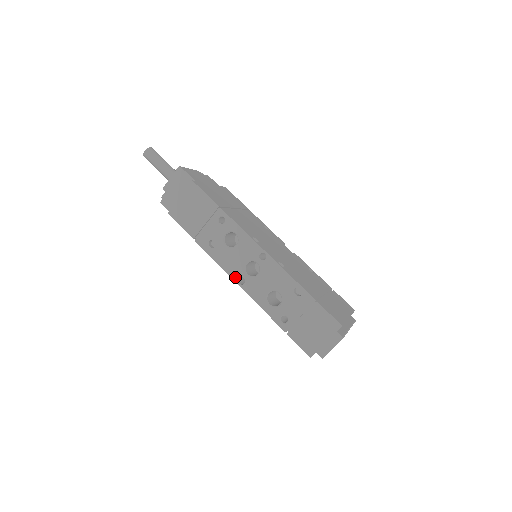
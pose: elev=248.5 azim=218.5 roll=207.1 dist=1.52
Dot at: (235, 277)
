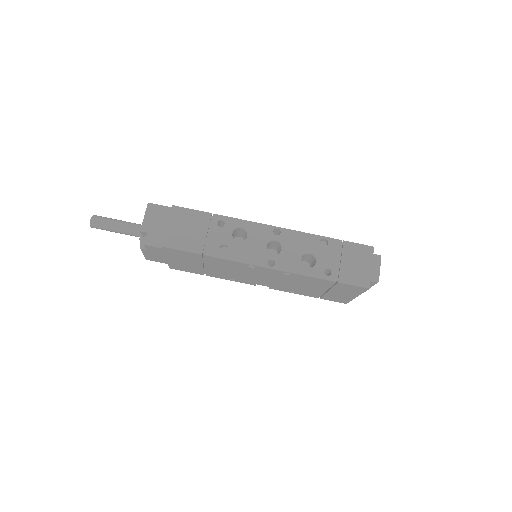
Dot at: (263, 264)
